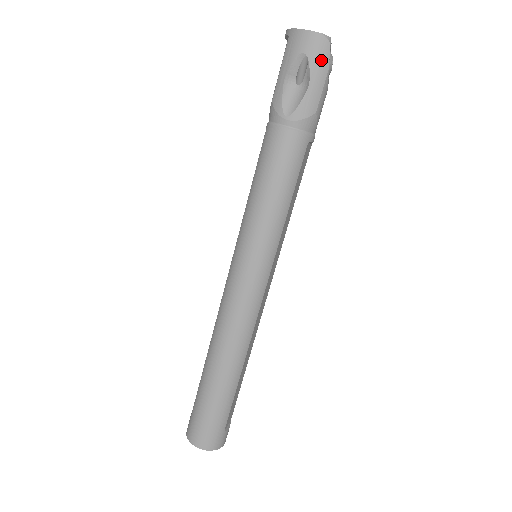
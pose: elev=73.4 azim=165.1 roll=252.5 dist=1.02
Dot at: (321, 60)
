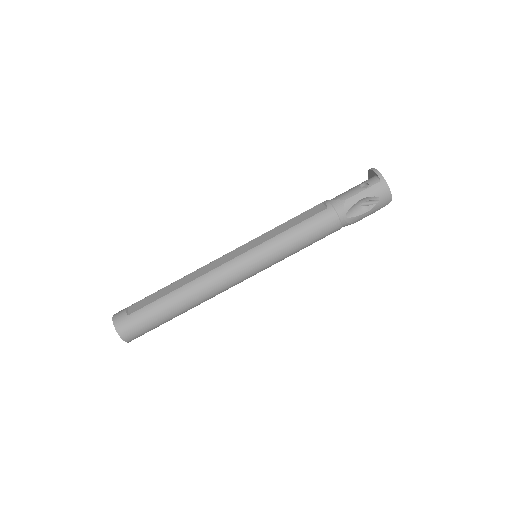
Dot at: (380, 207)
